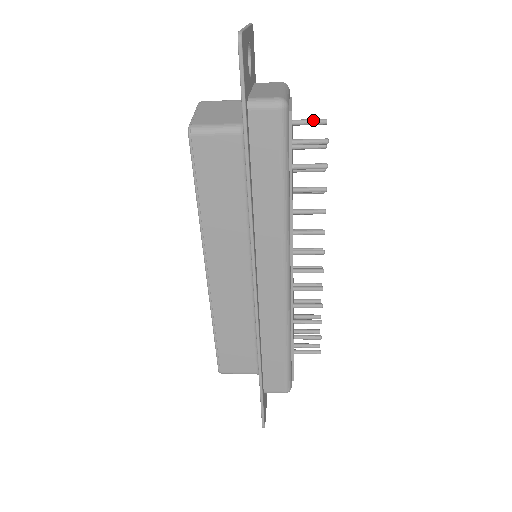
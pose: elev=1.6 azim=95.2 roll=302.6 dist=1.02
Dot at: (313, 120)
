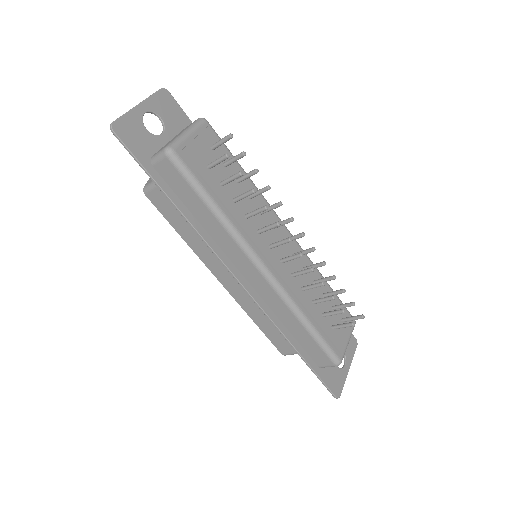
Dot at: (222, 140)
